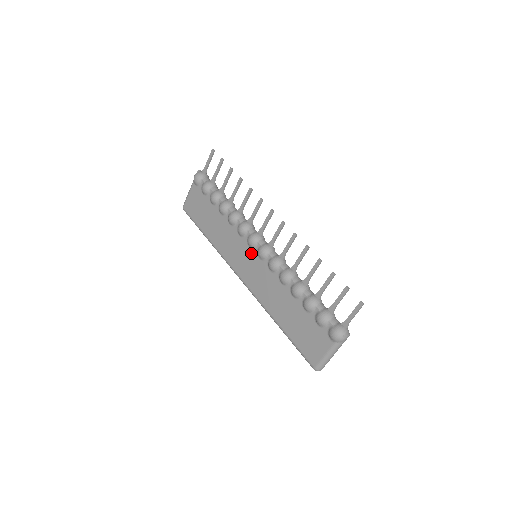
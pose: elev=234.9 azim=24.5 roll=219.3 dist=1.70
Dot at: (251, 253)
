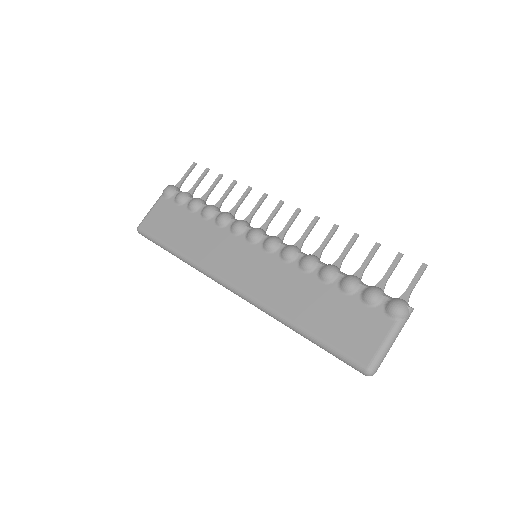
Dot at: (252, 249)
